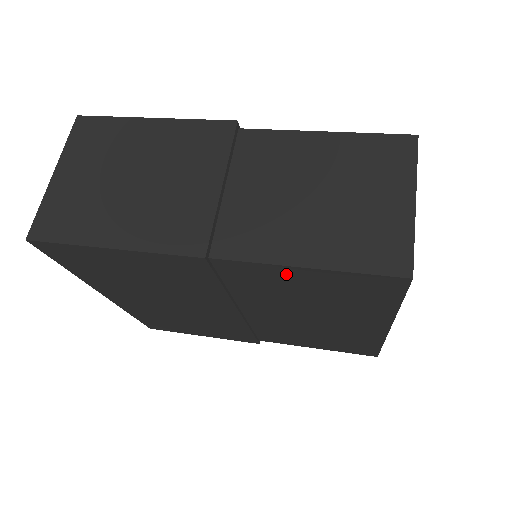
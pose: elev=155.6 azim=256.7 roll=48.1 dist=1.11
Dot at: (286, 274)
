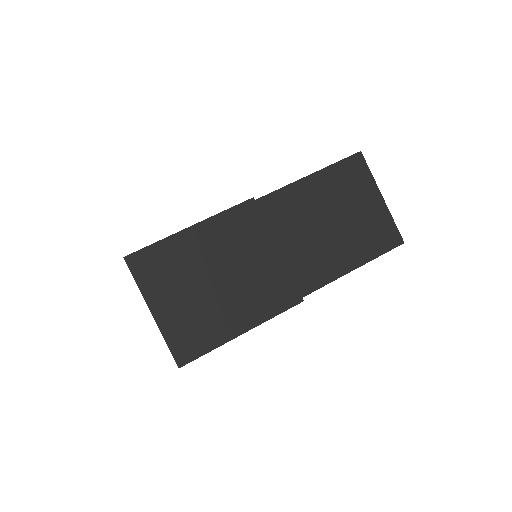
Dot at: occluded
